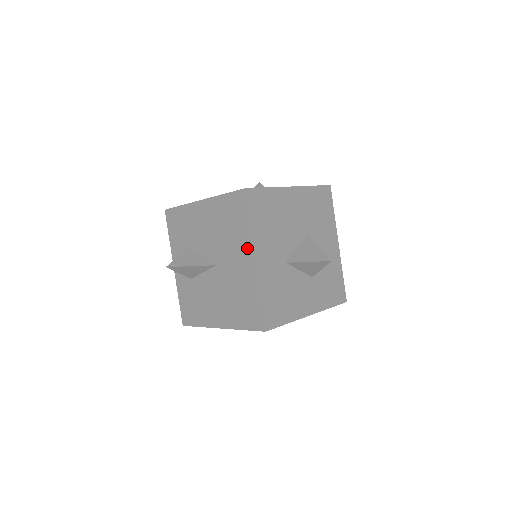
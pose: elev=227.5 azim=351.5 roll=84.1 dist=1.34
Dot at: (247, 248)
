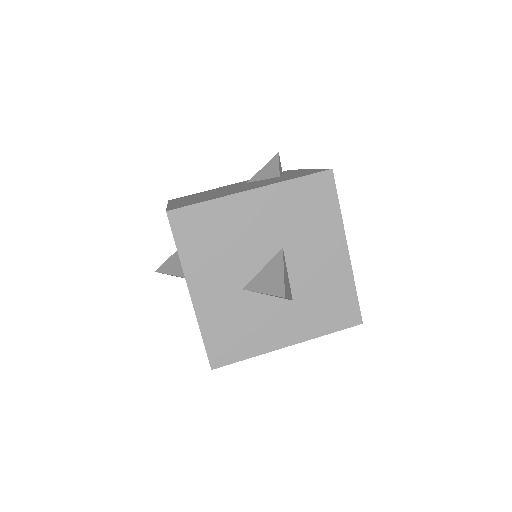
Dot at: occluded
